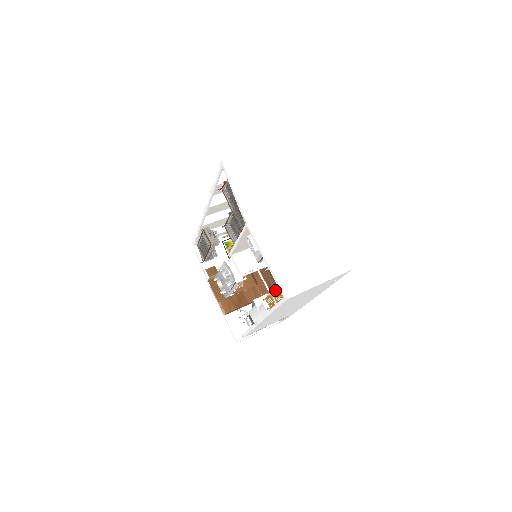
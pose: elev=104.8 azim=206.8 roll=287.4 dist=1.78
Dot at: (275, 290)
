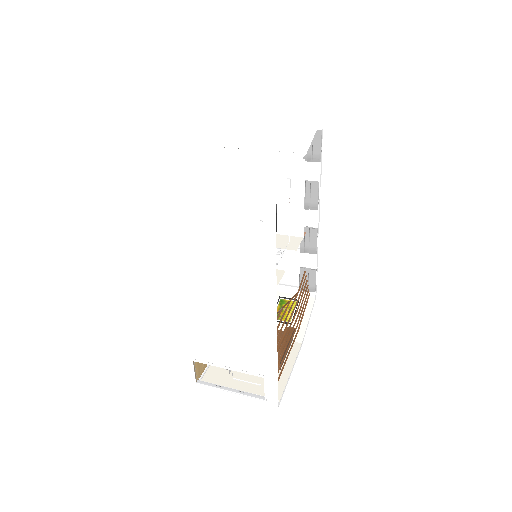
Dot at: occluded
